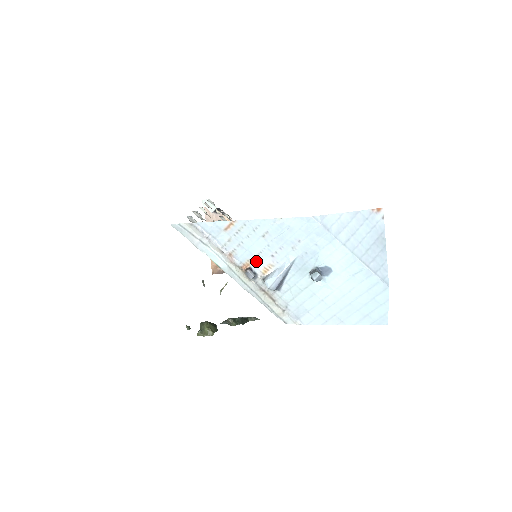
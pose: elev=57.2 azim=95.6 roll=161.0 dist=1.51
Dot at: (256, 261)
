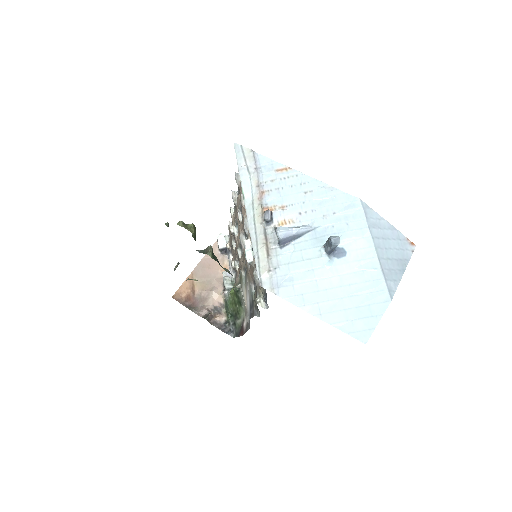
Dot at: (281, 210)
